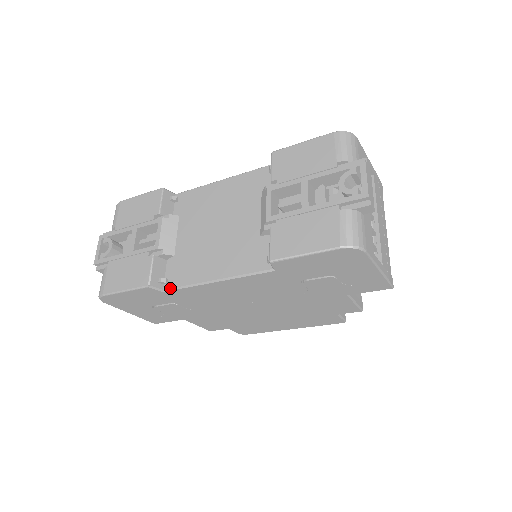
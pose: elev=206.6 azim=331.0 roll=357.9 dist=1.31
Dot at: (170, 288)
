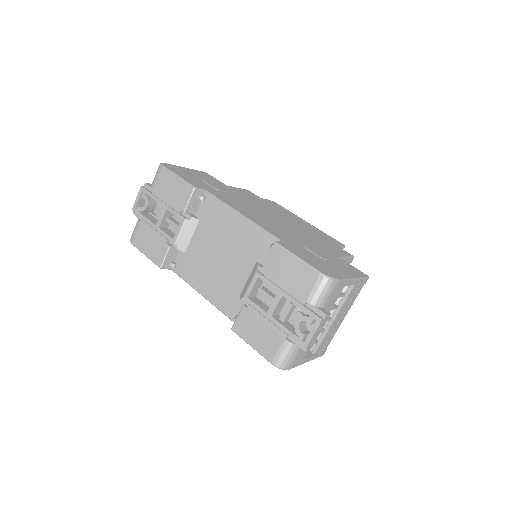
Dot at: (176, 273)
